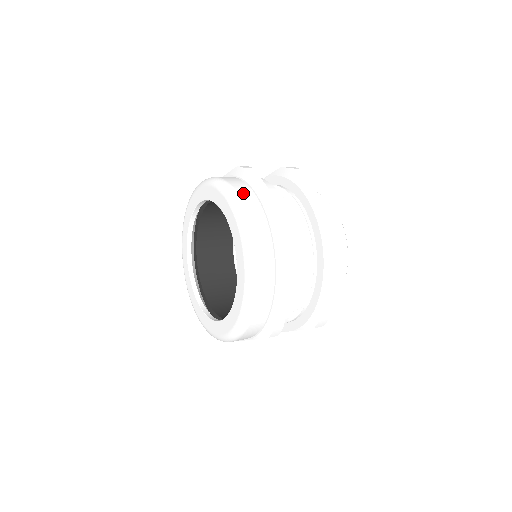
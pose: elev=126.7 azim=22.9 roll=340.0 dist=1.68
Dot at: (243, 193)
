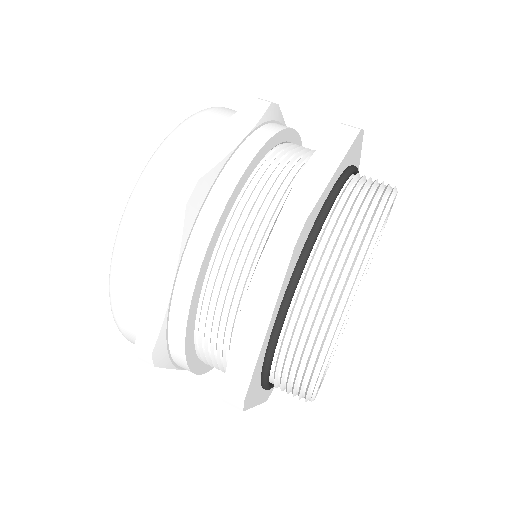
Dot at: (204, 120)
